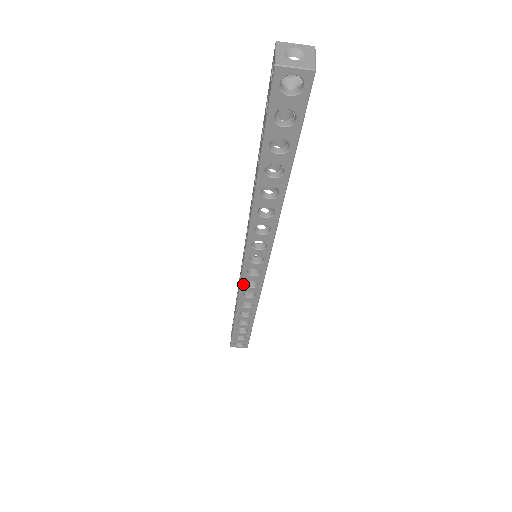
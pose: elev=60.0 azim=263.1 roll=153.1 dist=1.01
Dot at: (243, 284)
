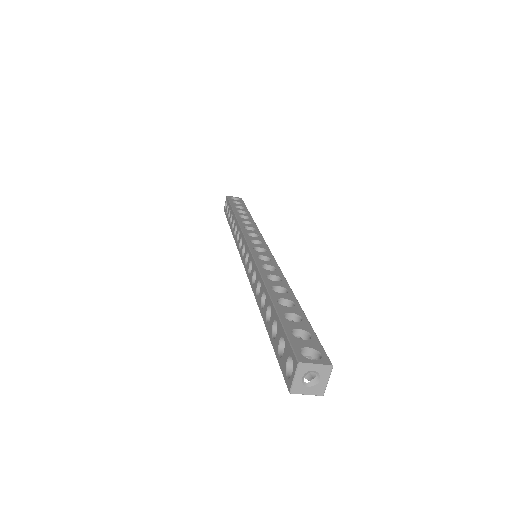
Dot at: occluded
